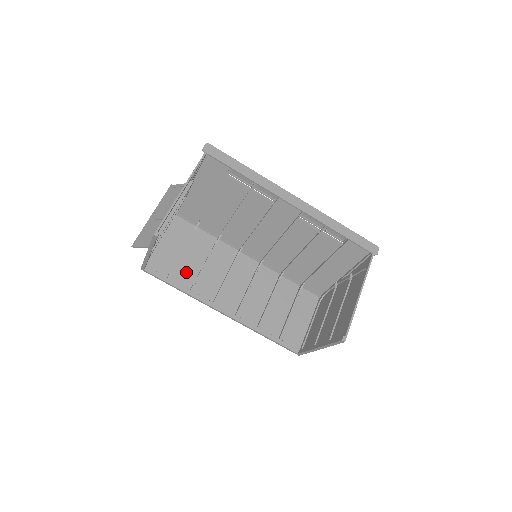
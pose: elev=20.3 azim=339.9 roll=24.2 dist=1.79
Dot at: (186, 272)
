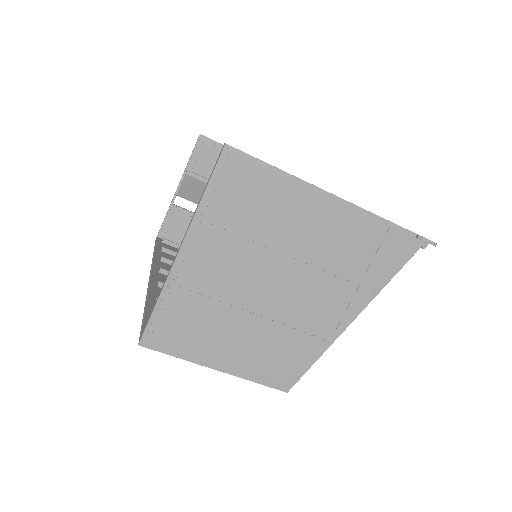
Dot at: occluded
